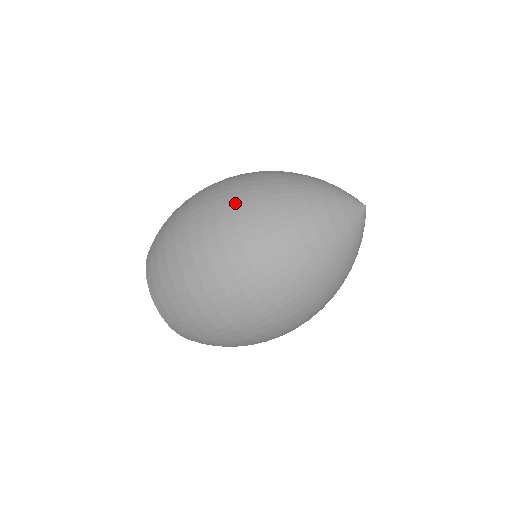
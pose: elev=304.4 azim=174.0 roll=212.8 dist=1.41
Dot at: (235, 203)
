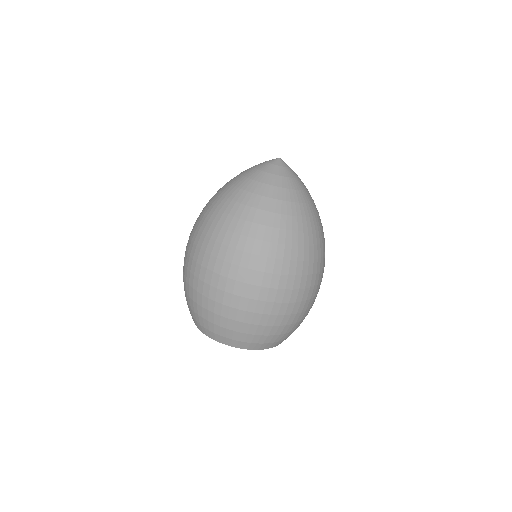
Dot at: (213, 237)
